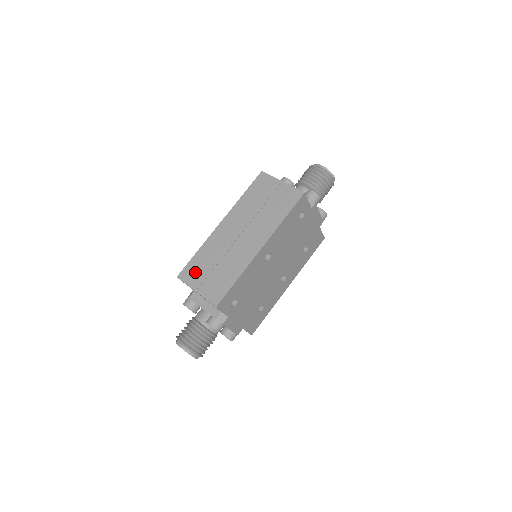
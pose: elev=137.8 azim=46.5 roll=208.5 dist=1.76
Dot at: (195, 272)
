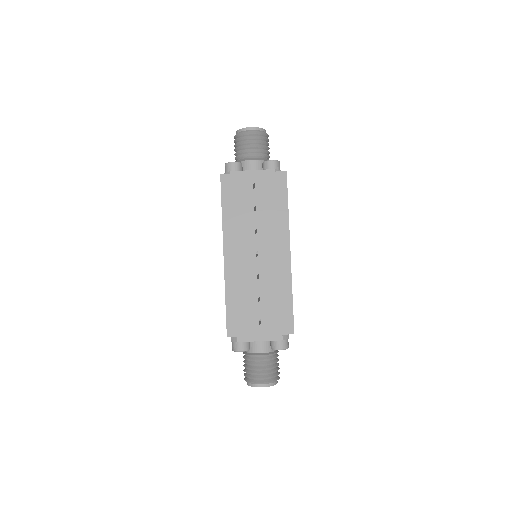
Dot at: (243, 319)
